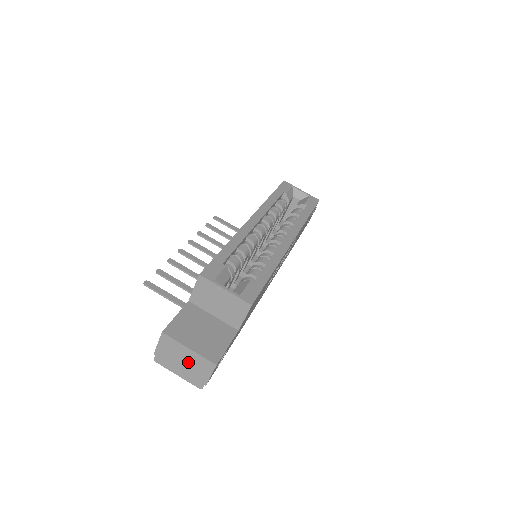
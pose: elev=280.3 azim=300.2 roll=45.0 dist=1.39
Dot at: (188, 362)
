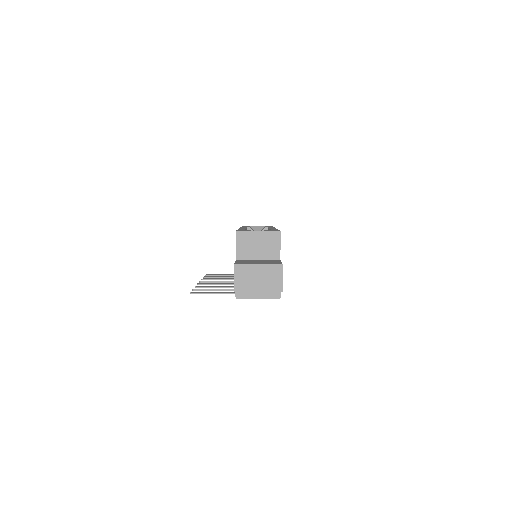
Dot at: (262, 278)
